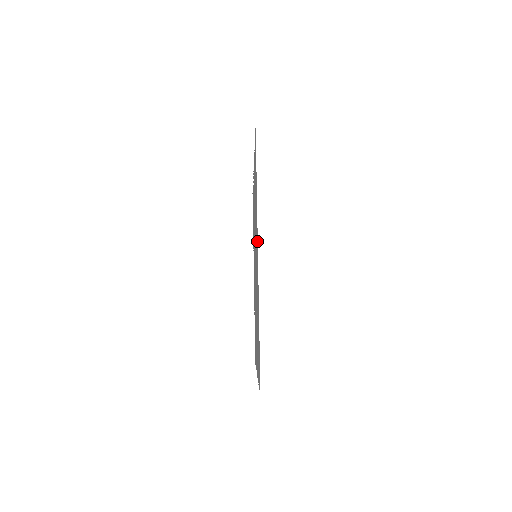
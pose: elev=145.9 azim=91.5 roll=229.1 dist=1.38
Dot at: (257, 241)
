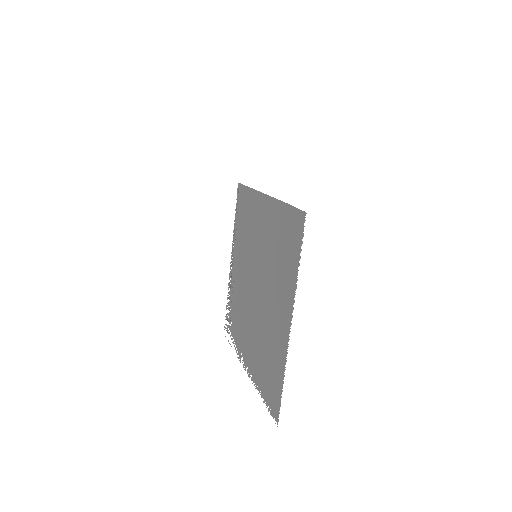
Dot at: (261, 198)
